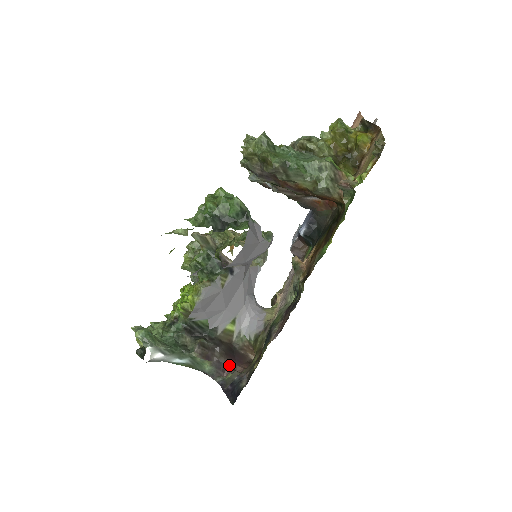
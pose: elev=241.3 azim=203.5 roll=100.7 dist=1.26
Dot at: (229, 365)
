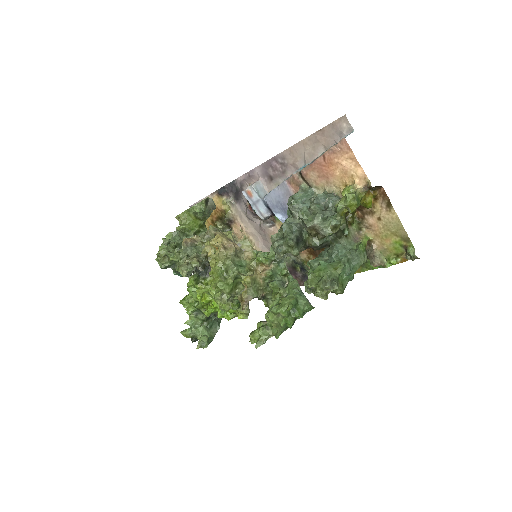
Dot at: occluded
